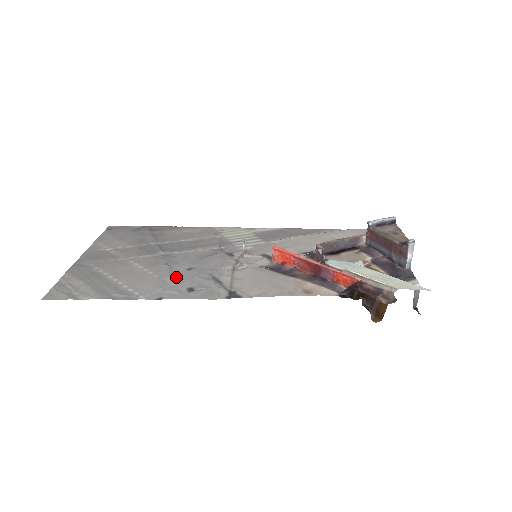
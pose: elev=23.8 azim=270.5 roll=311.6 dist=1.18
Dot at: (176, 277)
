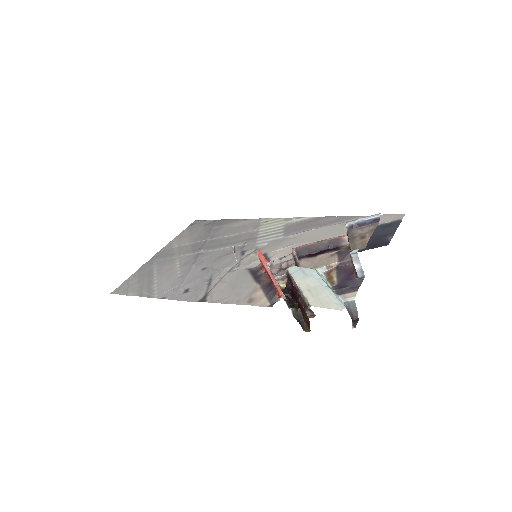
Dot at: (188, 277)
